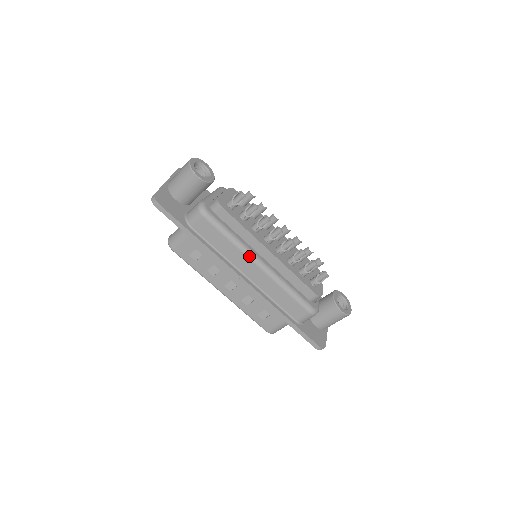
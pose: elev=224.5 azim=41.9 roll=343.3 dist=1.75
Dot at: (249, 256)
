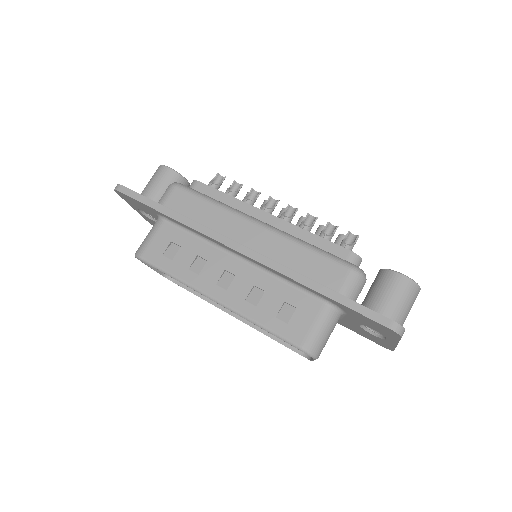
Dot at: (241, 215)
